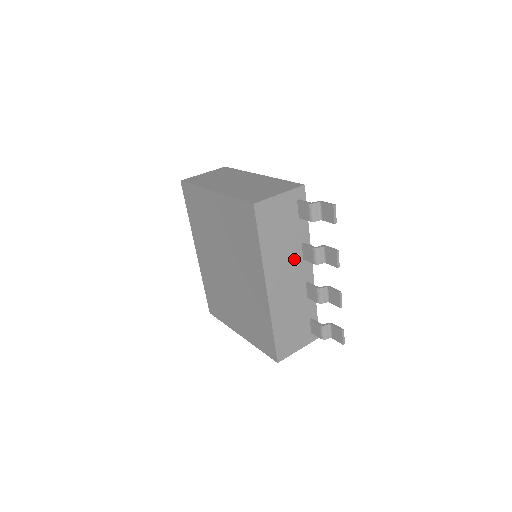
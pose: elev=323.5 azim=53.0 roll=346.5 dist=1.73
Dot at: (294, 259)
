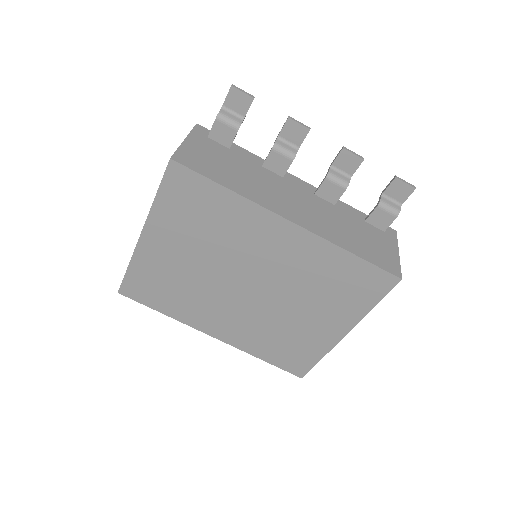
Dot at: (274, 182)
